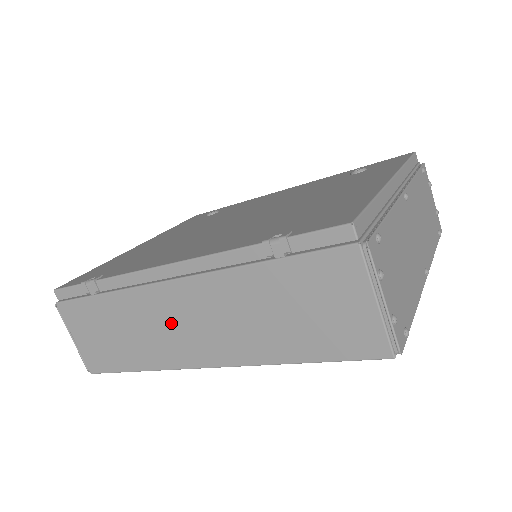
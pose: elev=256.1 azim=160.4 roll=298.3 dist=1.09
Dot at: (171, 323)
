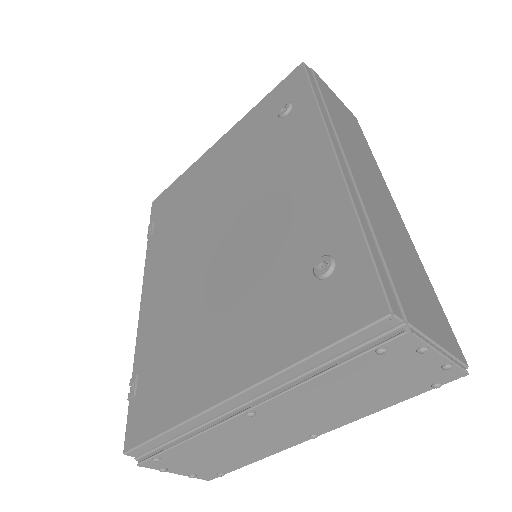
Dot at: occluded
